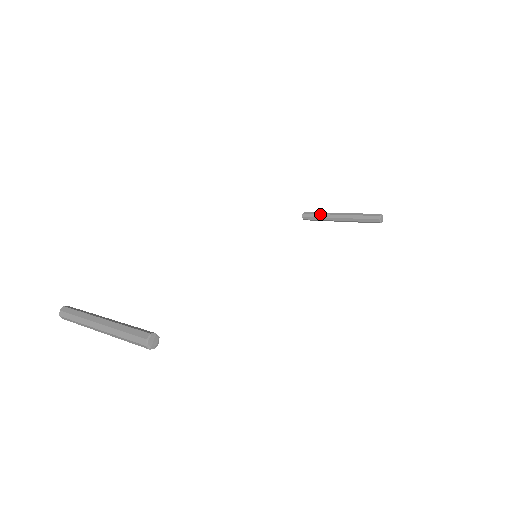
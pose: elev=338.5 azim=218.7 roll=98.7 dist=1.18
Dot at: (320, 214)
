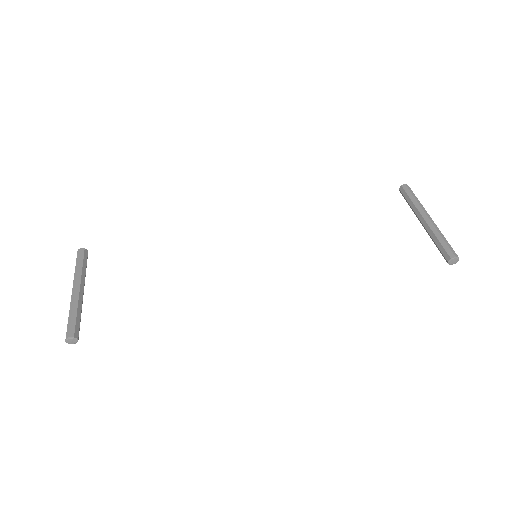
Dot at: (412, 201)
